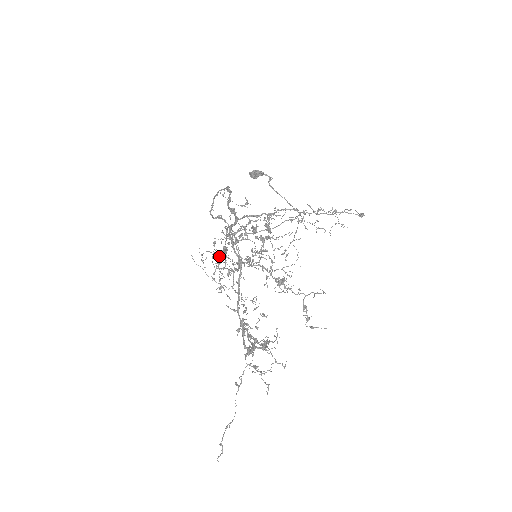
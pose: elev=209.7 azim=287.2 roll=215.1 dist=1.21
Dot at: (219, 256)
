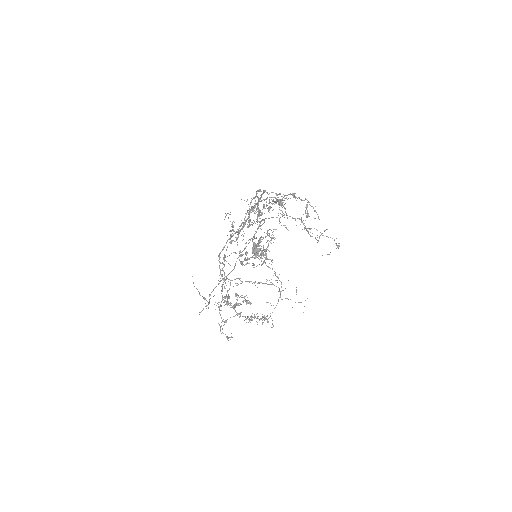
Dot at: occluded
